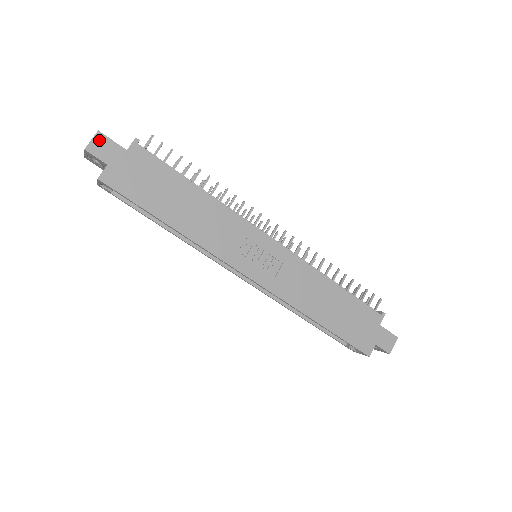
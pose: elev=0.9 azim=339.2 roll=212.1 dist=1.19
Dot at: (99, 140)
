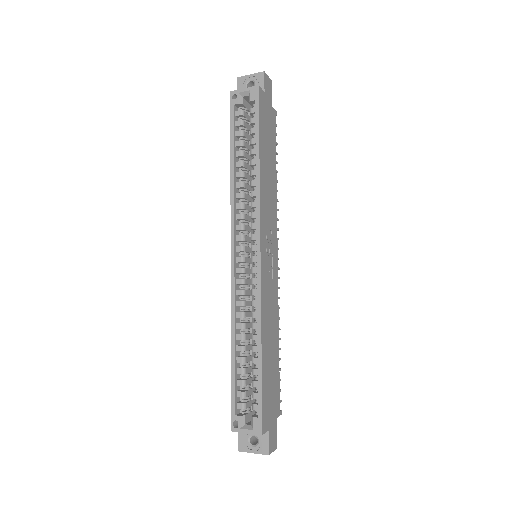
Dot at: (269, 82)
